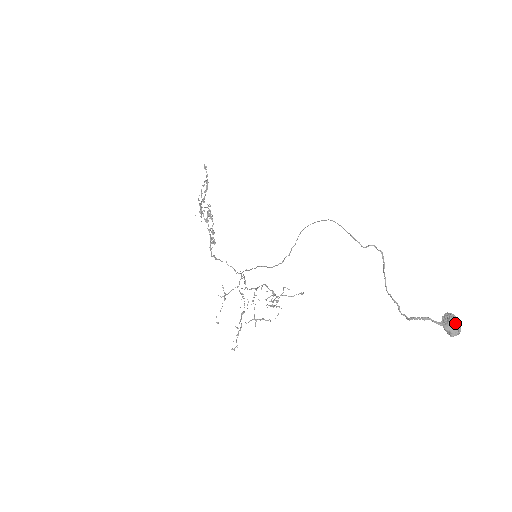
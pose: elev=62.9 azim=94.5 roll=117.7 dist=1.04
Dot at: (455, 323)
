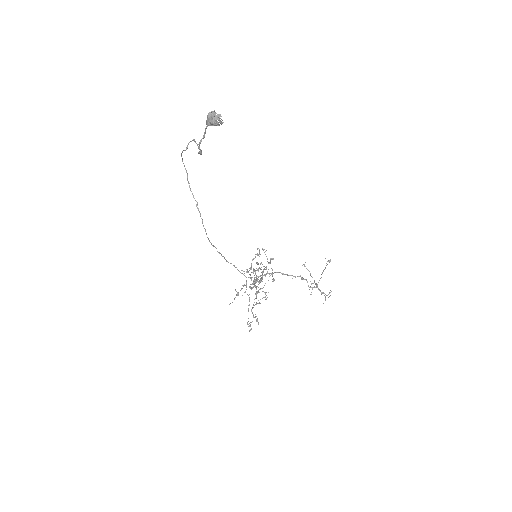
Dot at: (208, 114)
